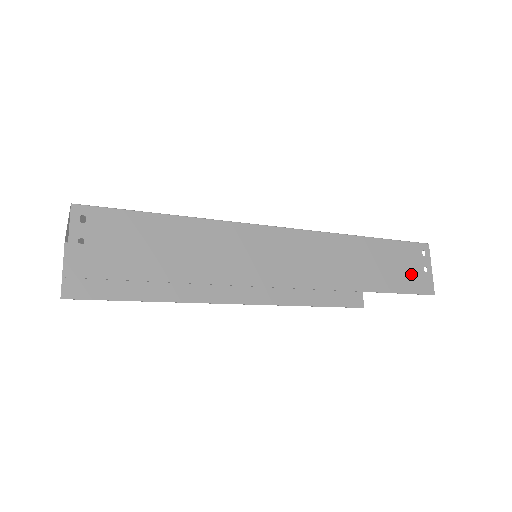
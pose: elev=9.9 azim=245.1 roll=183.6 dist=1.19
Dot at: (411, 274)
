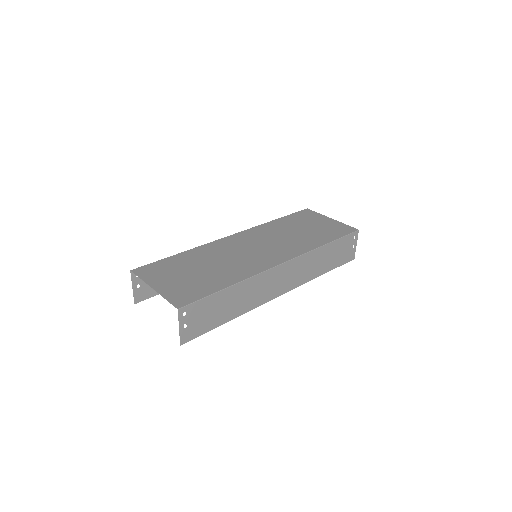
Dot at: (345, 254)
